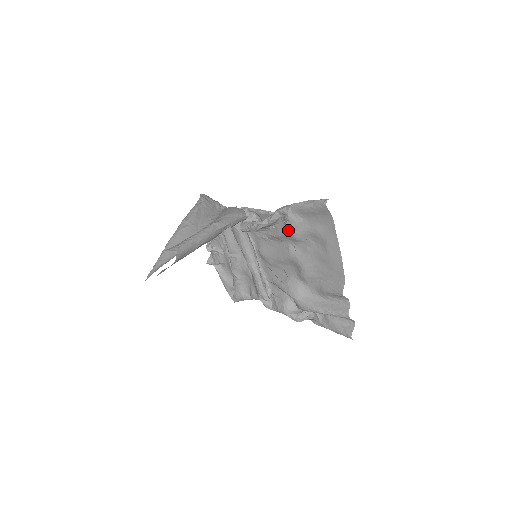
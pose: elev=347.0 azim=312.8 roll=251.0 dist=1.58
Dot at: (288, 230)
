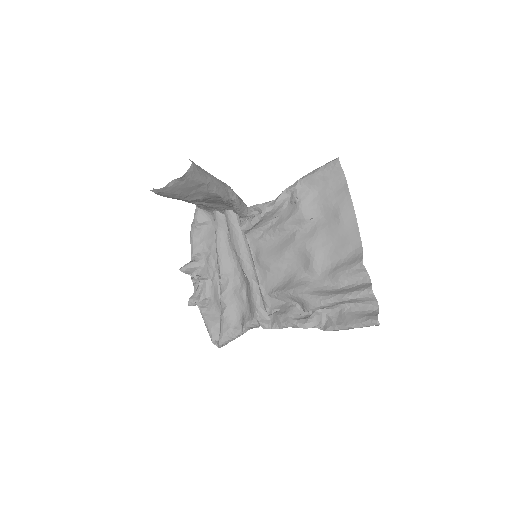
Dot at: (296, 209)
